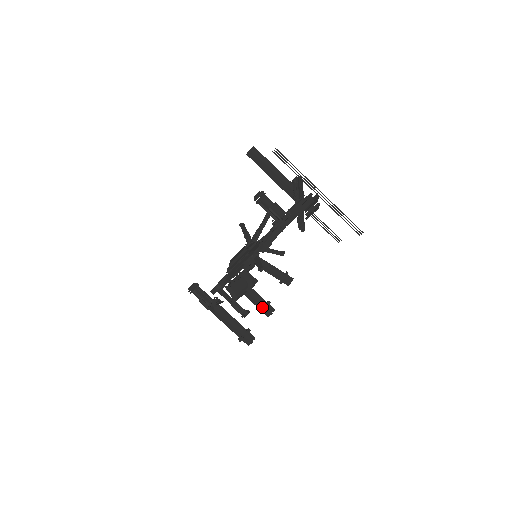
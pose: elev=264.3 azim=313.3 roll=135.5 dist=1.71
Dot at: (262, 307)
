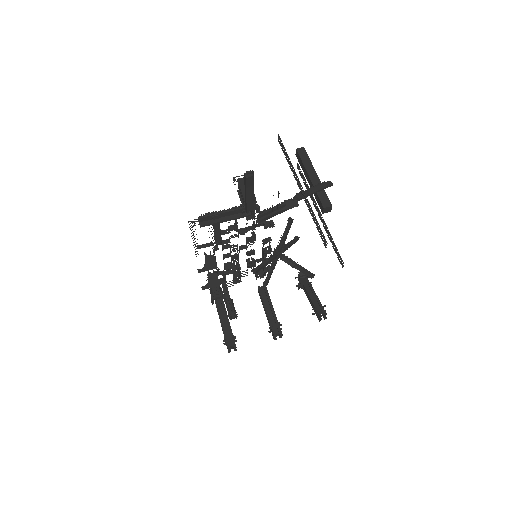
Dot at: occluded
